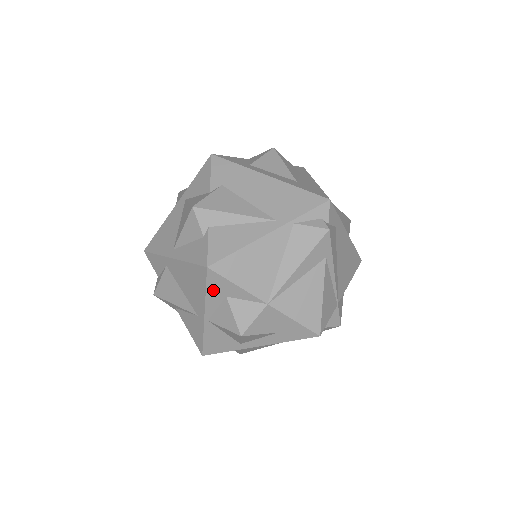
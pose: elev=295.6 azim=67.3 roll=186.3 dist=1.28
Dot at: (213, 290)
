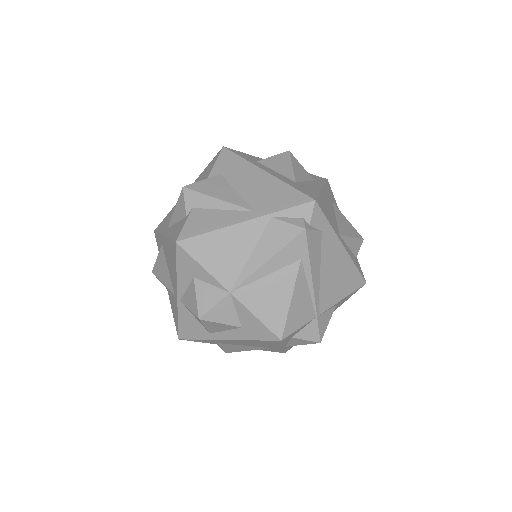
Dot at: (182, 268)
